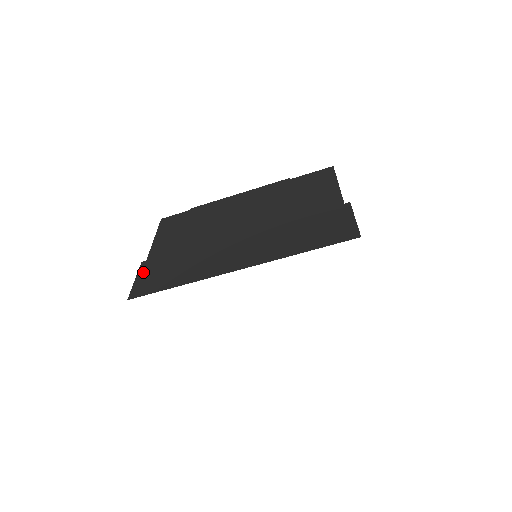
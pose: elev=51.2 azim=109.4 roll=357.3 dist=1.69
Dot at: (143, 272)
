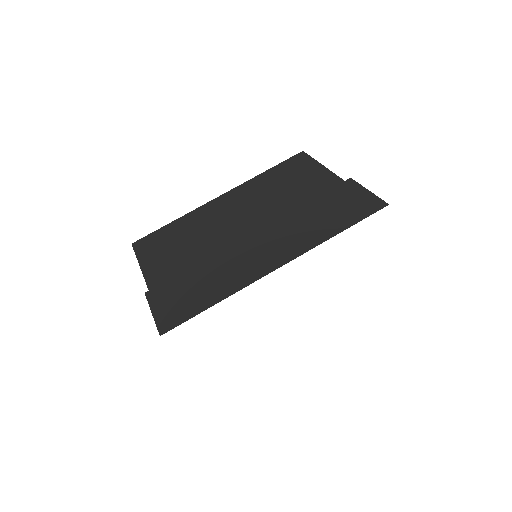
Dot at: (156, 302)
